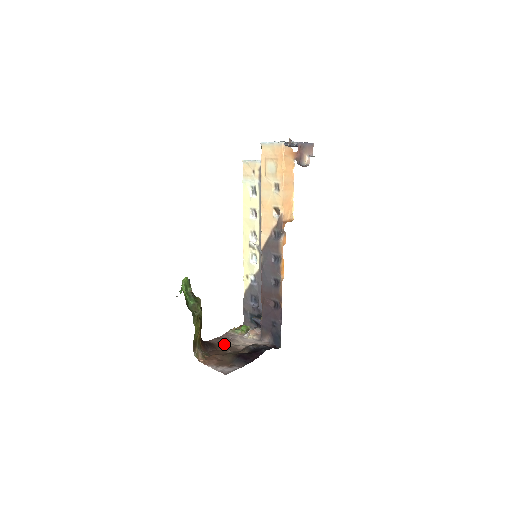
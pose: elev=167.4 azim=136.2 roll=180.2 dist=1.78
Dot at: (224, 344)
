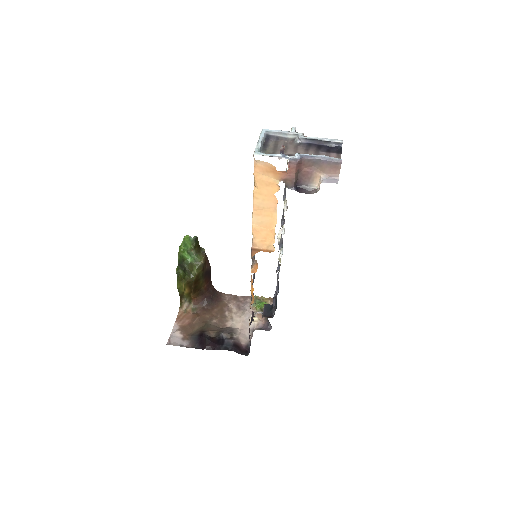
Dot at: (226, 308)
